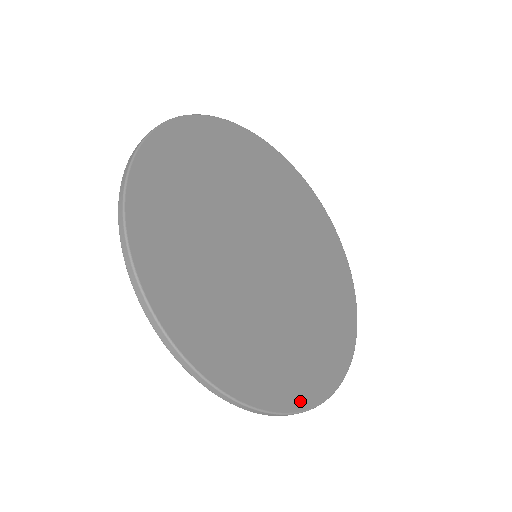
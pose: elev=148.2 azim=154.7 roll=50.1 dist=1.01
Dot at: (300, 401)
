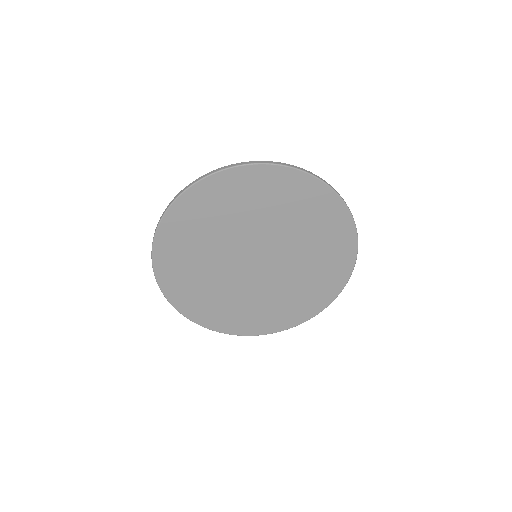
Dot at: (203, 322)
